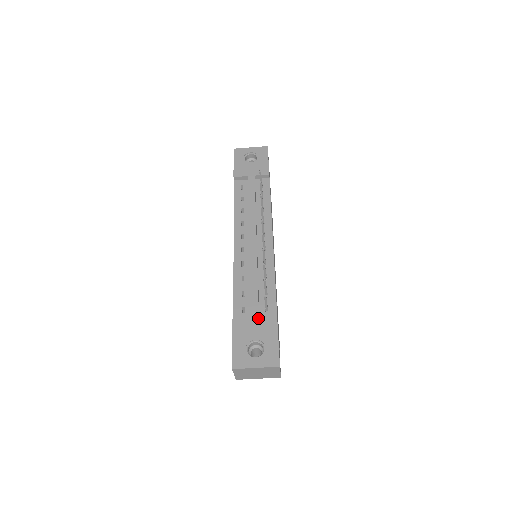
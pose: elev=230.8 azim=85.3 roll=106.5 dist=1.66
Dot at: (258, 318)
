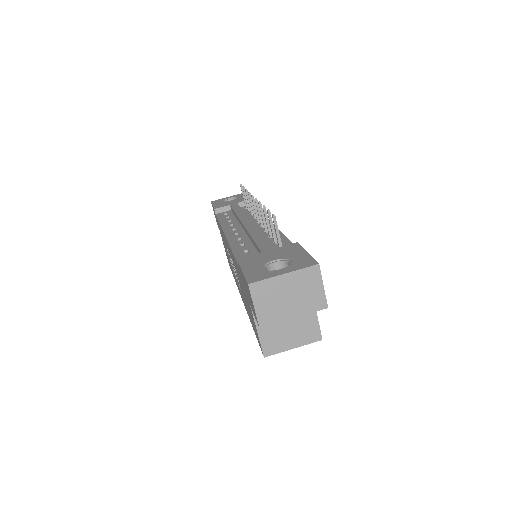
Dot at: (272, 249)
